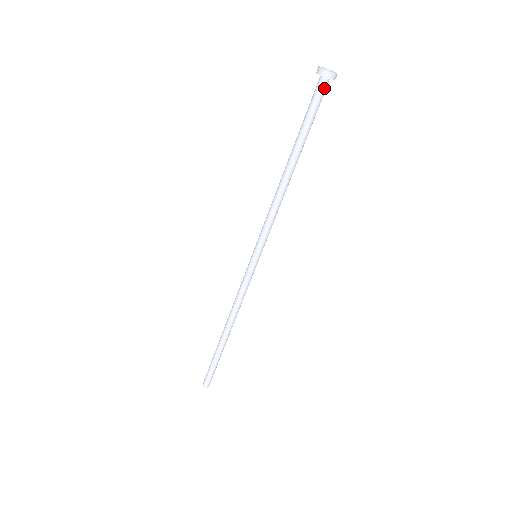
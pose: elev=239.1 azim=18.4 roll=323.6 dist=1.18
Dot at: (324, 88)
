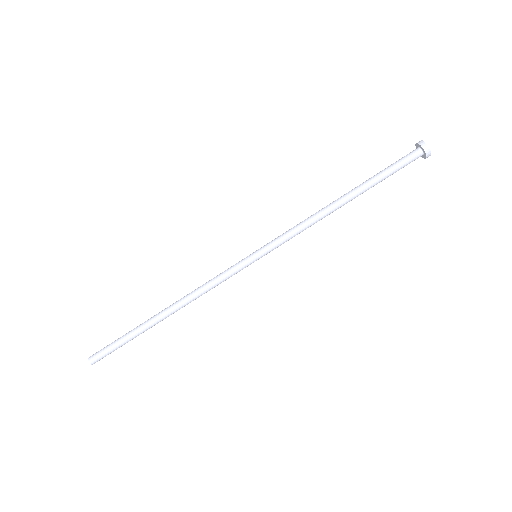
Dot at: (415, 157)
